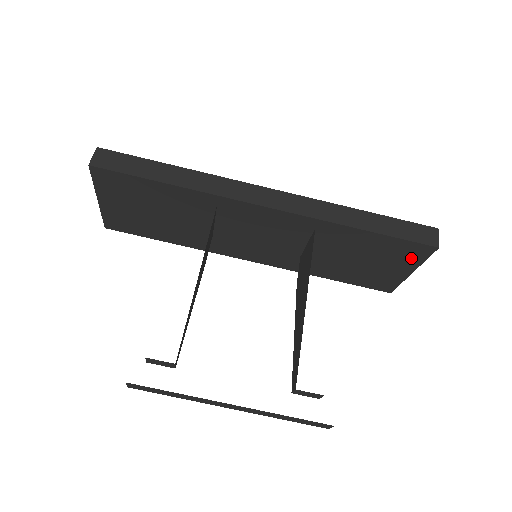
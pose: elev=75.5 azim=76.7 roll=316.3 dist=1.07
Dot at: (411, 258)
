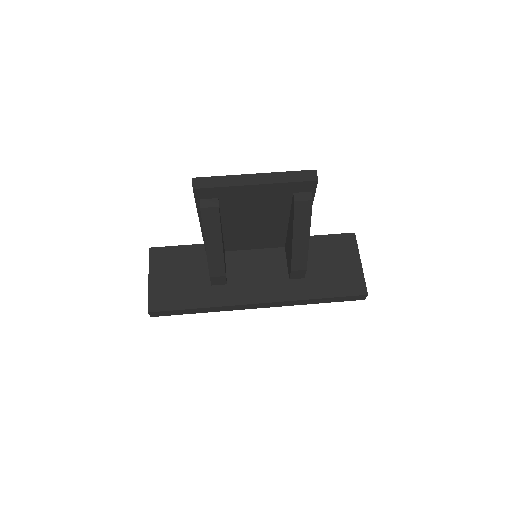
Dot at: (349, 249)
